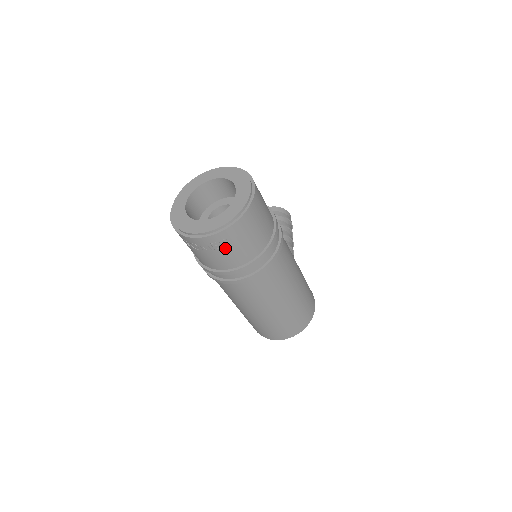
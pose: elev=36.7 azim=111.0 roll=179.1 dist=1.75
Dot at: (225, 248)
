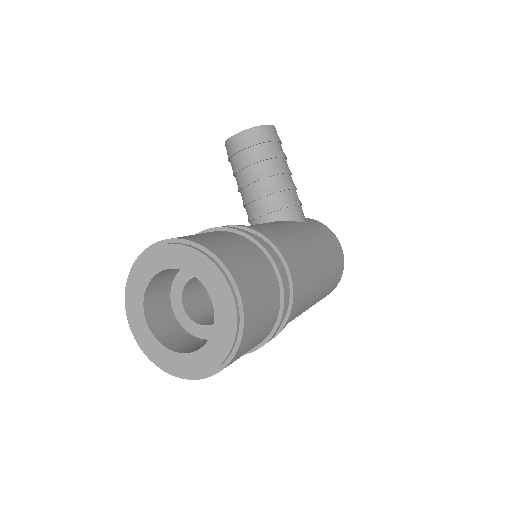
Dot at: occluded
